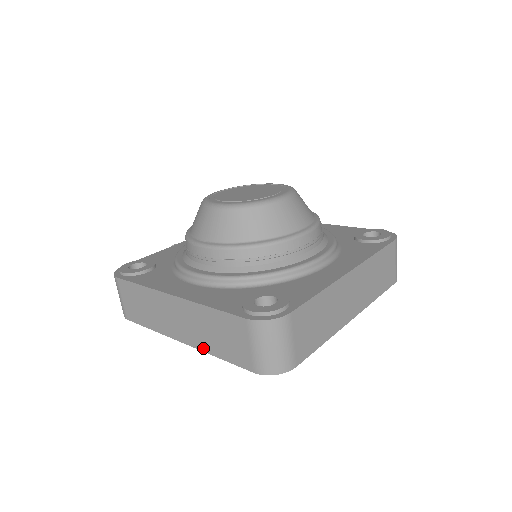
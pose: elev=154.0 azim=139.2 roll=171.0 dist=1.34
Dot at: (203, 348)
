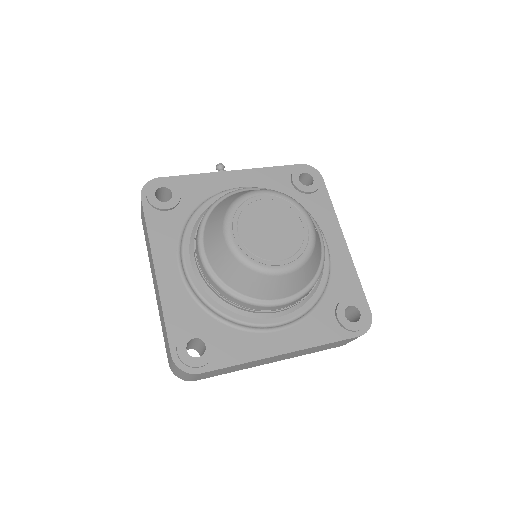
Dot at: (159, 311)
